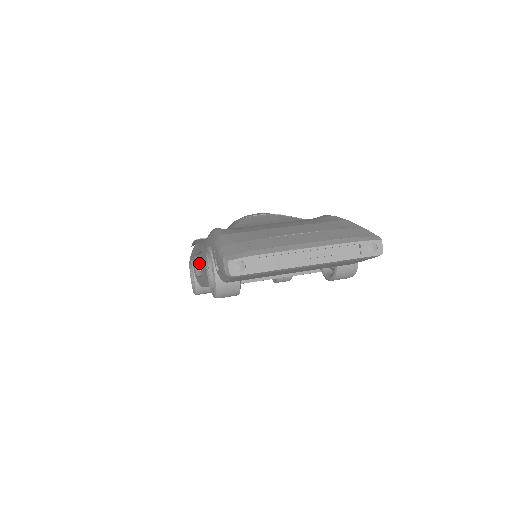
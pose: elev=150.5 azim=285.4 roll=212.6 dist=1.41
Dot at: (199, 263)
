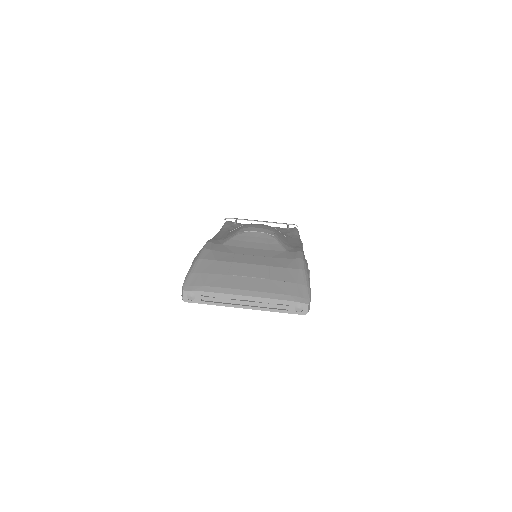
Dot at: occluded
